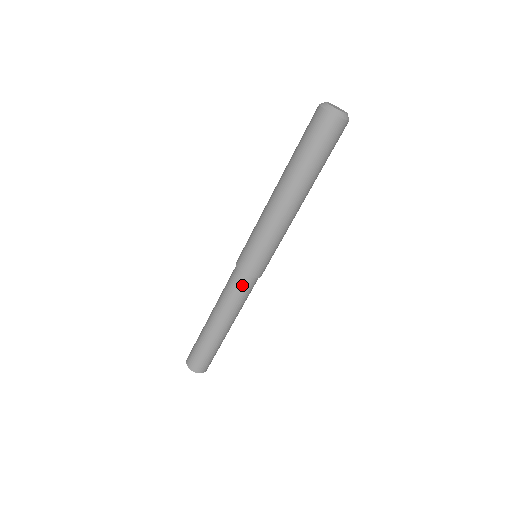
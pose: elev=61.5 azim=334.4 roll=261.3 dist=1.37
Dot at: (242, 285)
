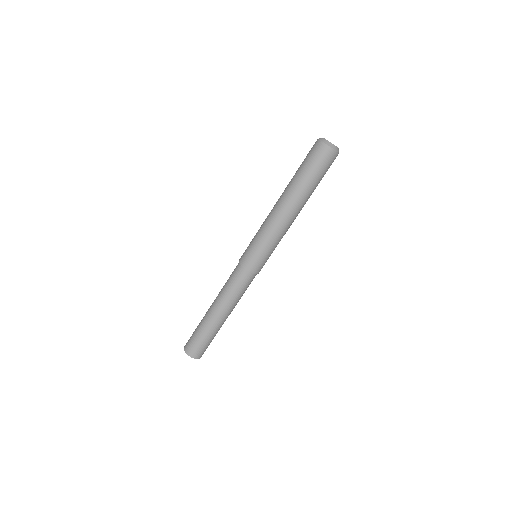
Dot at: (240, 277)
